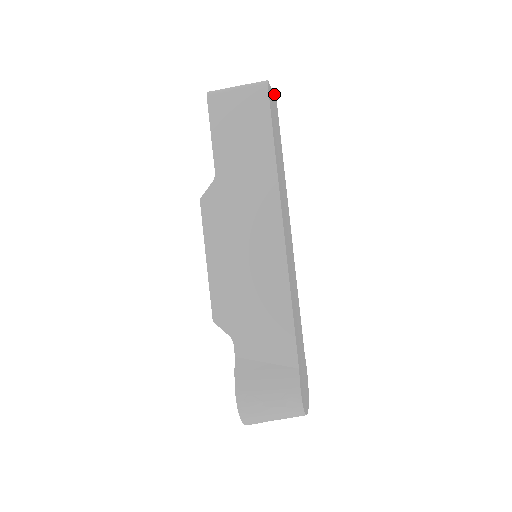
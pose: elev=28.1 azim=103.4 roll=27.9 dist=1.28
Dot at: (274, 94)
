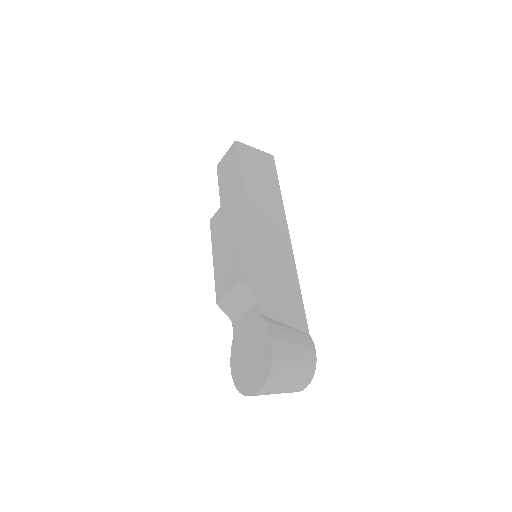
Dot at: occluded
